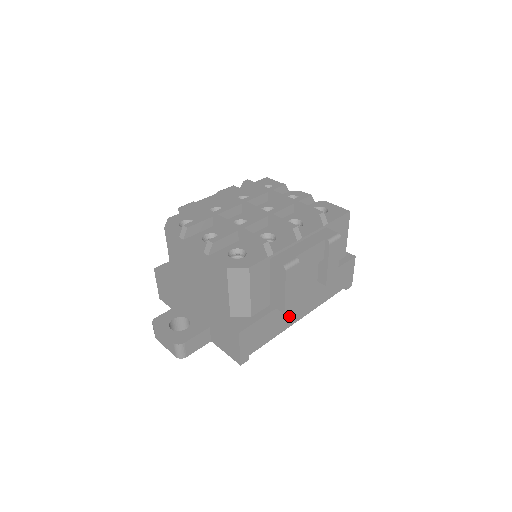
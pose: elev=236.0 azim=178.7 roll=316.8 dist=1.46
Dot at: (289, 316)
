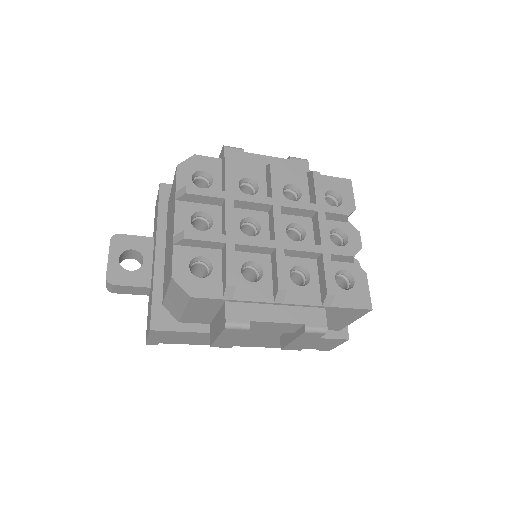
Dot at: occluded
